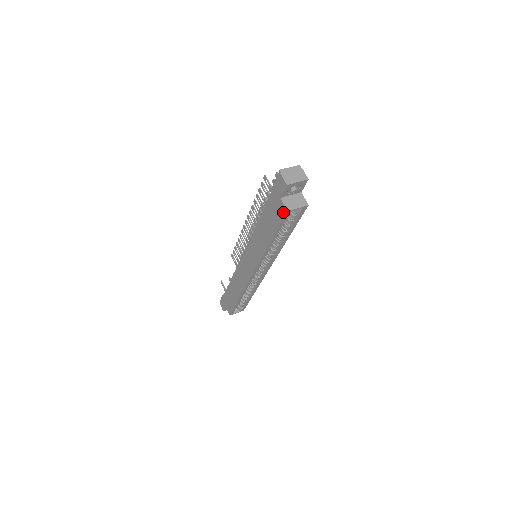
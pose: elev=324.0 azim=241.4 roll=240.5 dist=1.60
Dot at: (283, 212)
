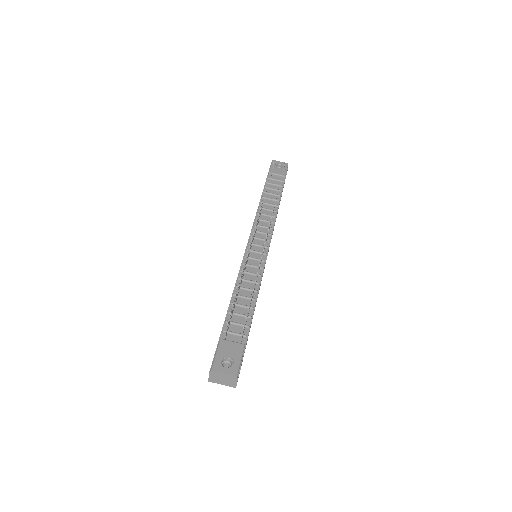
Dot at: occluded
